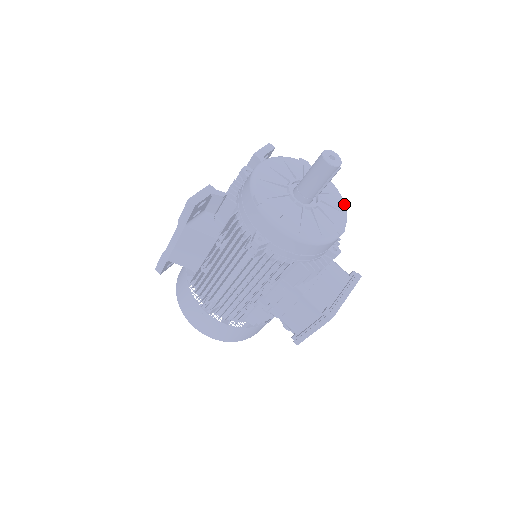
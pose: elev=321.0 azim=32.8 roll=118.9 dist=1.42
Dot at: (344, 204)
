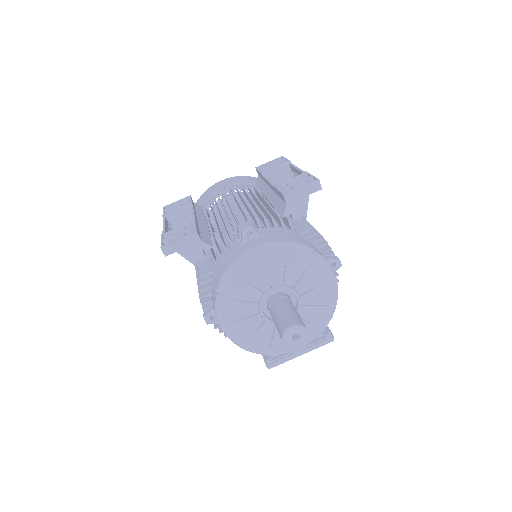
Dot at: (329, 319)
